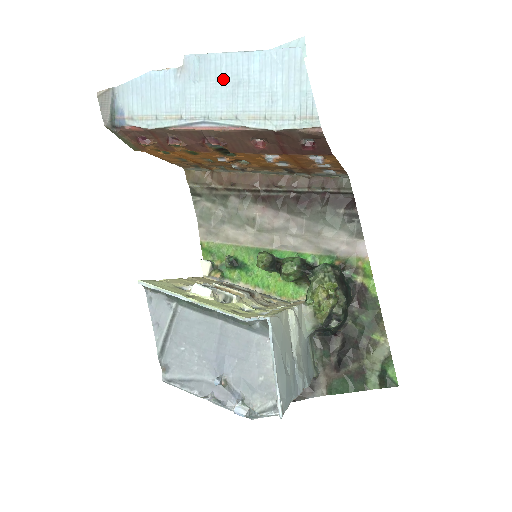
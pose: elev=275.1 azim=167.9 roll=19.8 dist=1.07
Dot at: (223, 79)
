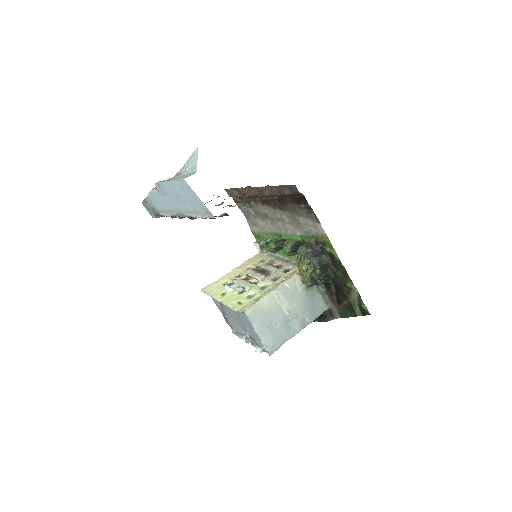
Dot at: (172, 195)
